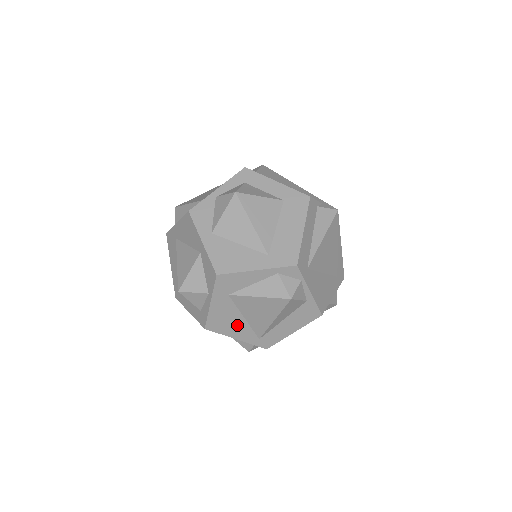
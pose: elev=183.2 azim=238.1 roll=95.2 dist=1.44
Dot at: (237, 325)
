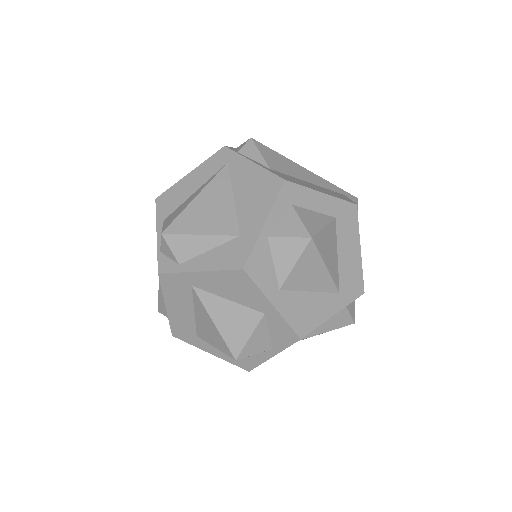
Dot at: occluded
